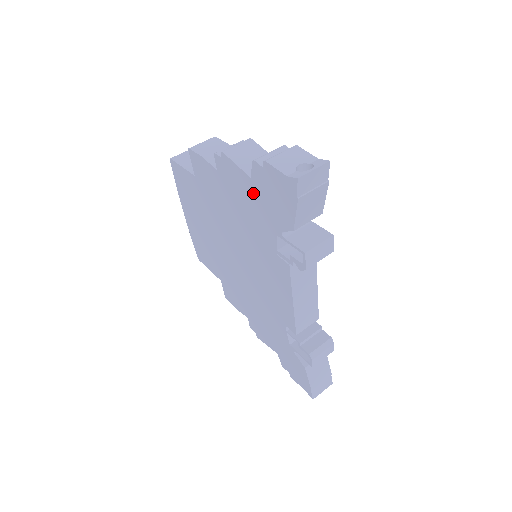
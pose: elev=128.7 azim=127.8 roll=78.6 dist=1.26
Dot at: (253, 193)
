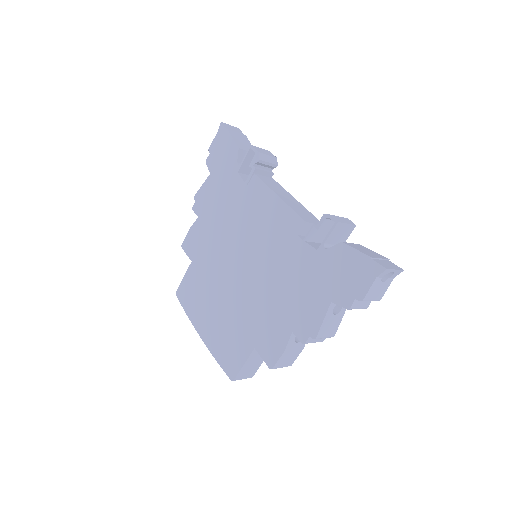
Dot at: (216, 179)
